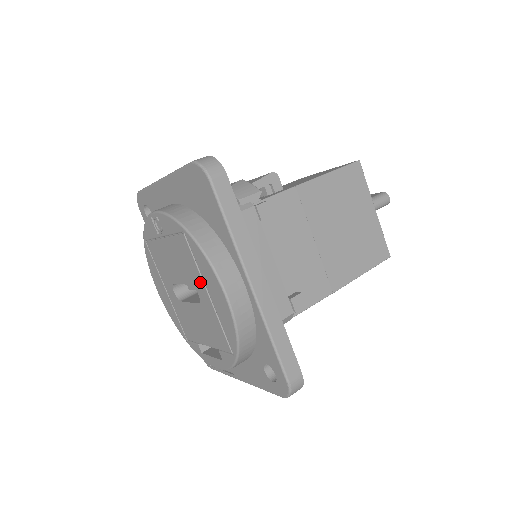
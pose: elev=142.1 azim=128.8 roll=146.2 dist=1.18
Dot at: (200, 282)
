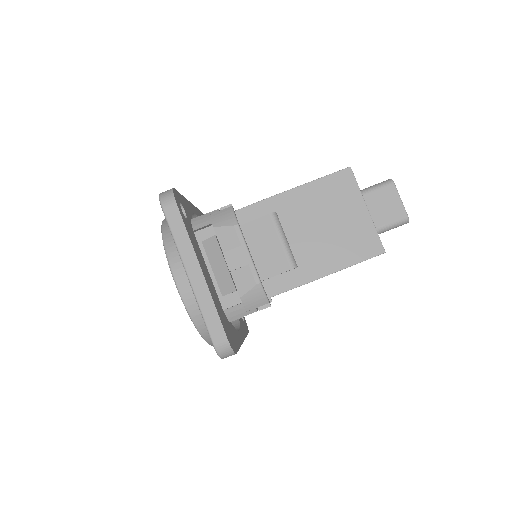
Dot at: occluded
